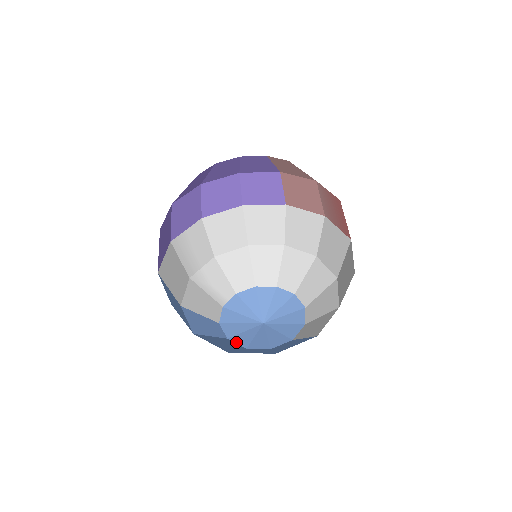
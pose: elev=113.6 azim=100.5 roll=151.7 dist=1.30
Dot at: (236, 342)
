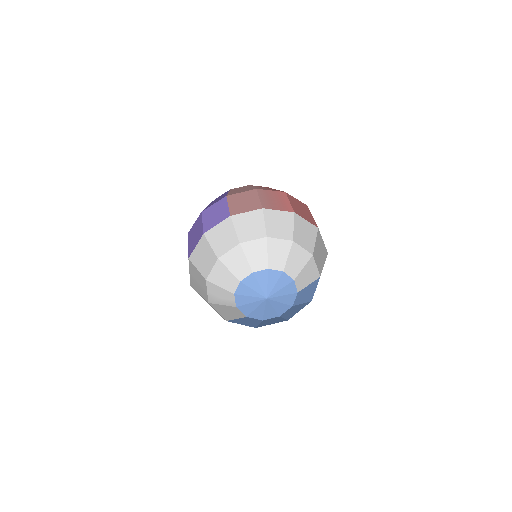
Dot at: (270, 318)
